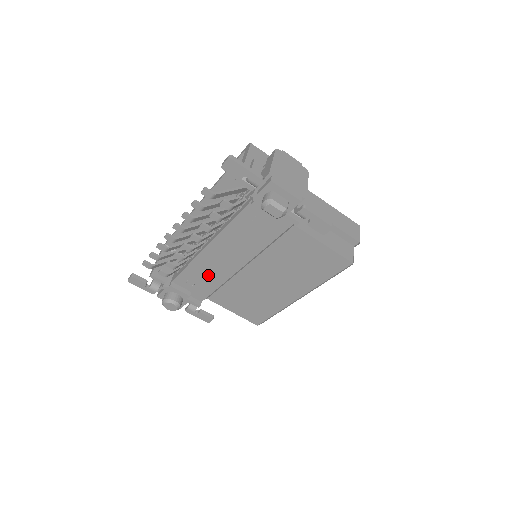
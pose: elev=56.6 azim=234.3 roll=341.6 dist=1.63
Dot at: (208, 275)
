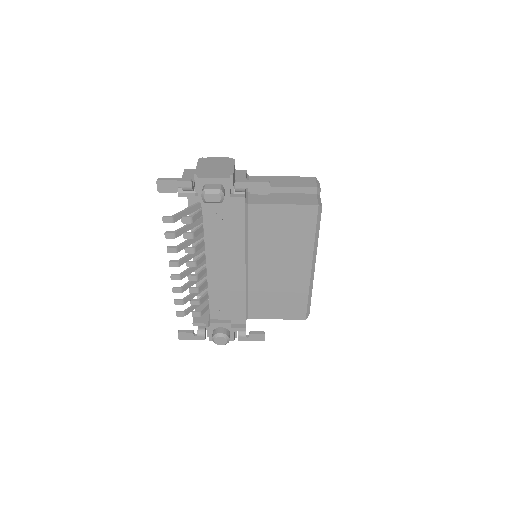
Dot at: (229, 294)
